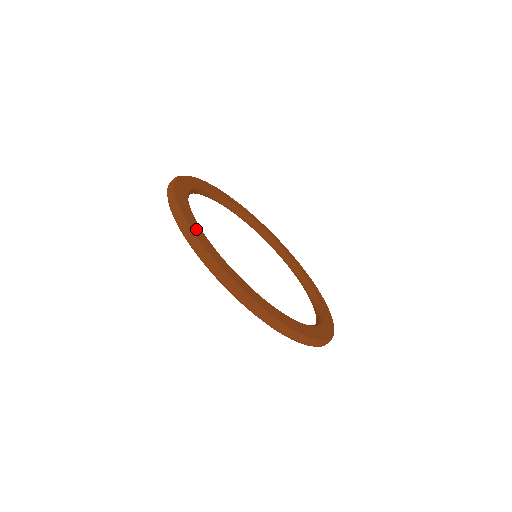
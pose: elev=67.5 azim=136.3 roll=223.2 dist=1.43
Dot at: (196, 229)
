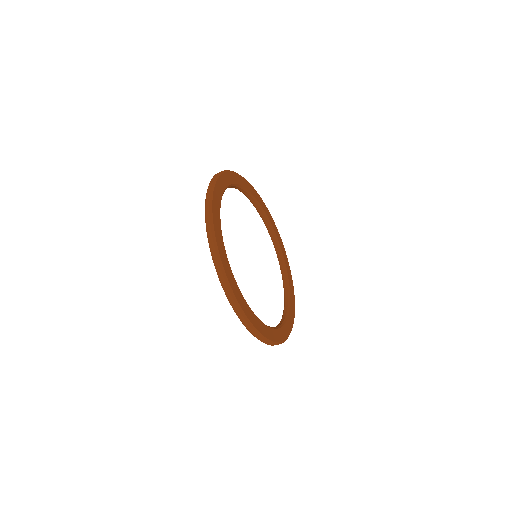
Dot at: (218, 229)
